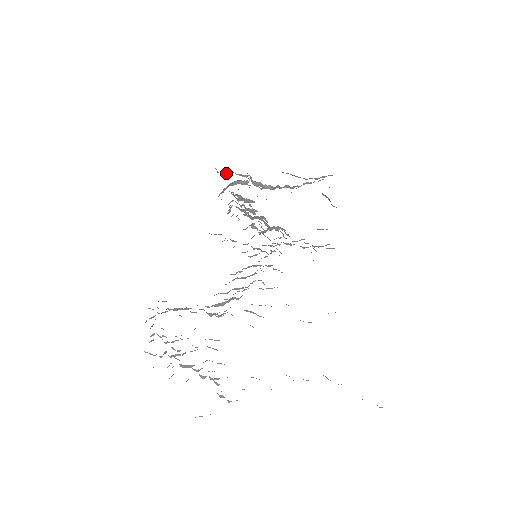
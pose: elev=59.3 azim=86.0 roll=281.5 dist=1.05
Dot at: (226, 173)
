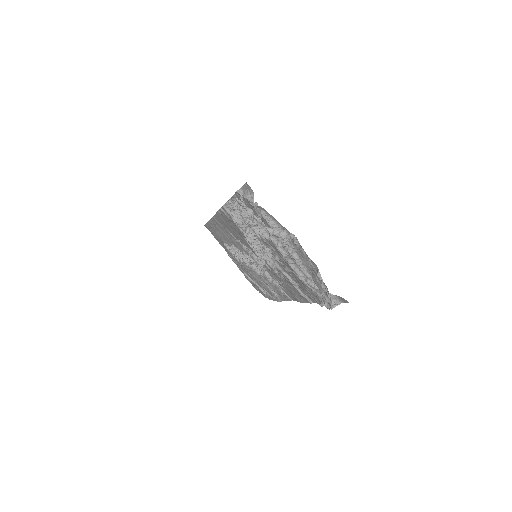
Dot at: occluded
